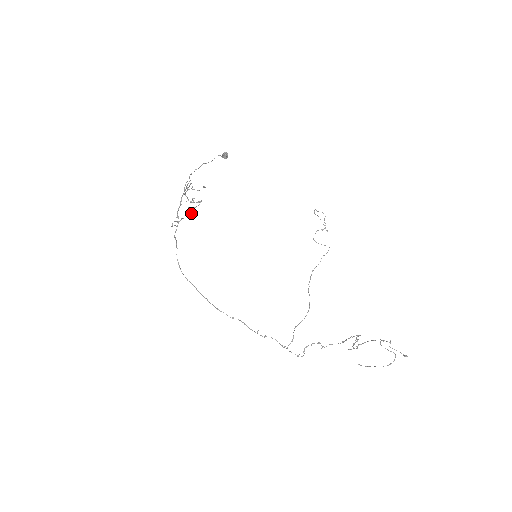
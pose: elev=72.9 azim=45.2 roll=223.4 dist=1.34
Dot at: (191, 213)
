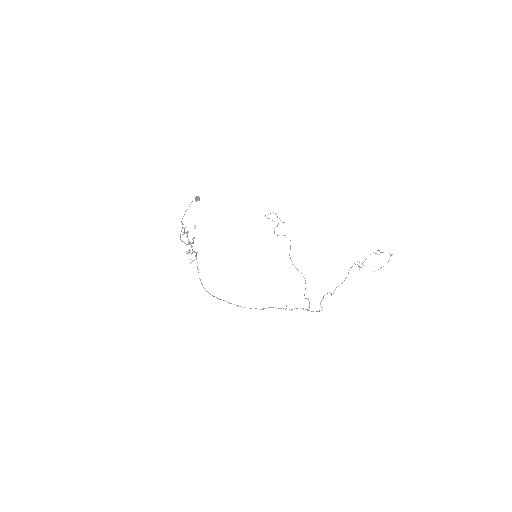
Dot at: occluded
